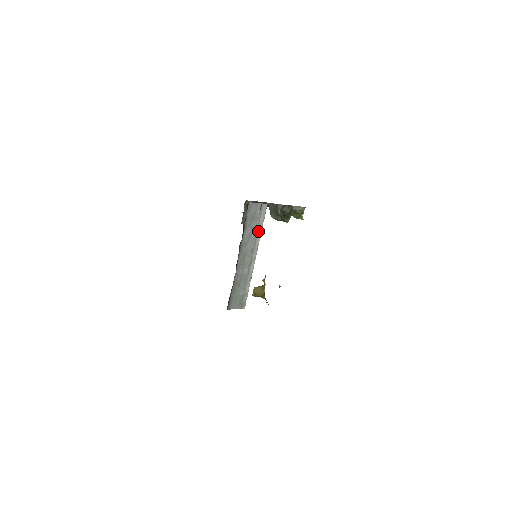
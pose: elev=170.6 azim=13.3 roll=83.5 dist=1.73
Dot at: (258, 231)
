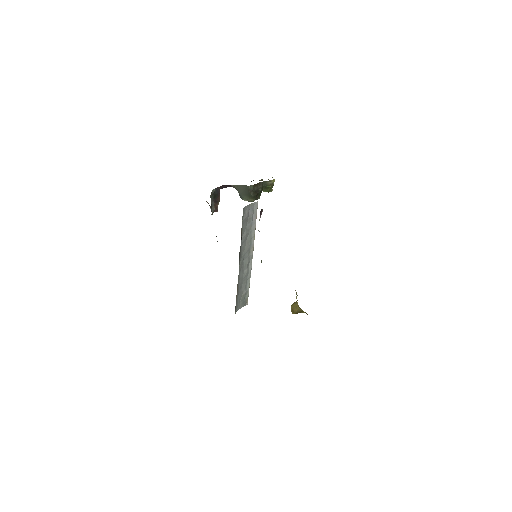
Dot at: (252, 230)
